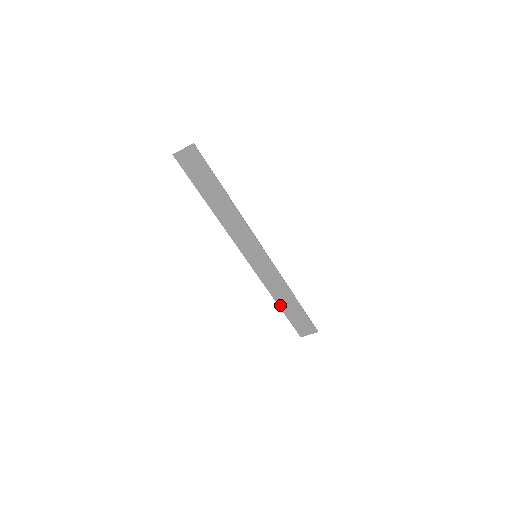
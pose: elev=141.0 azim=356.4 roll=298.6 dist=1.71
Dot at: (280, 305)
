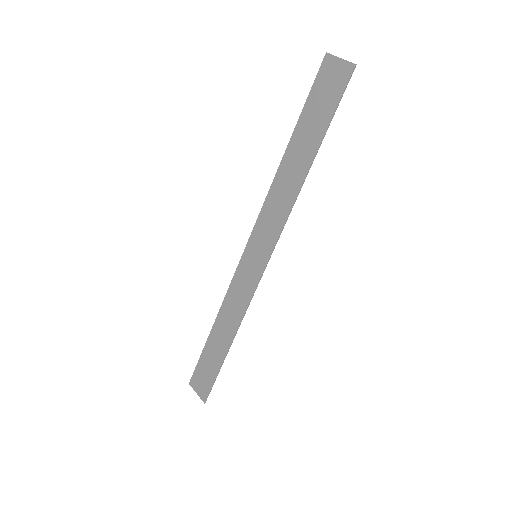
Dot at: (213, 330)
